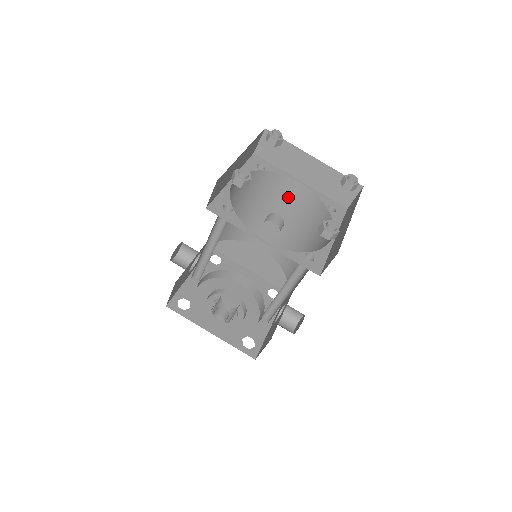
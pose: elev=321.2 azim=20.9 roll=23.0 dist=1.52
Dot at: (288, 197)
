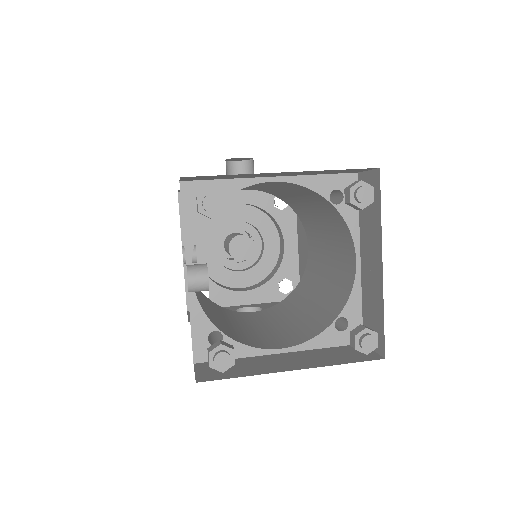
Dot at: (343, 253)
